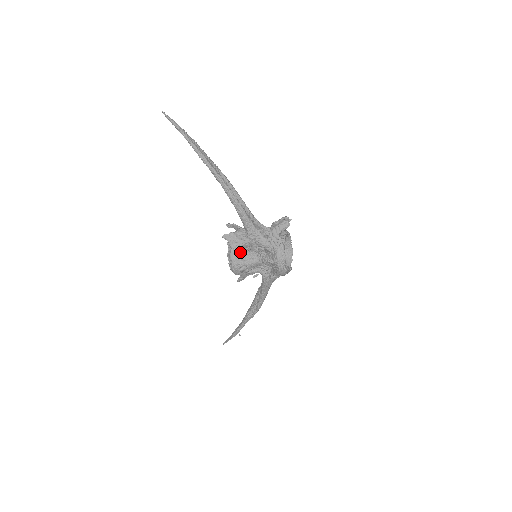
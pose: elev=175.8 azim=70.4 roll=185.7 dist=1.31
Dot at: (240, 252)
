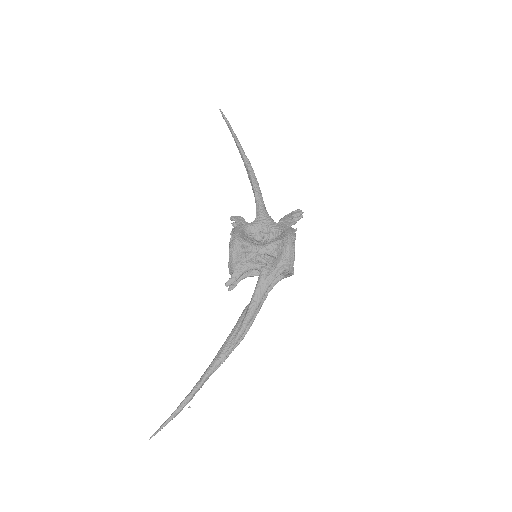
Dot at: (245, 233)
